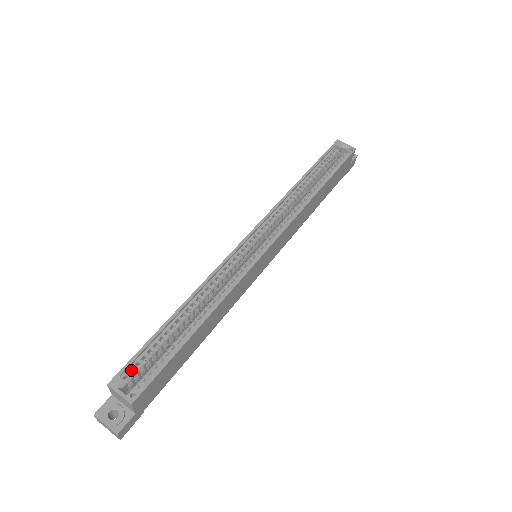
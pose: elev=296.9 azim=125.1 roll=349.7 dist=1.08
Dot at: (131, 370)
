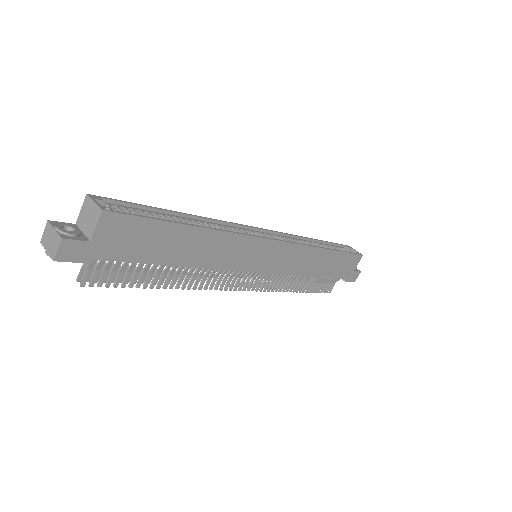
Dot at: (113, 208)
